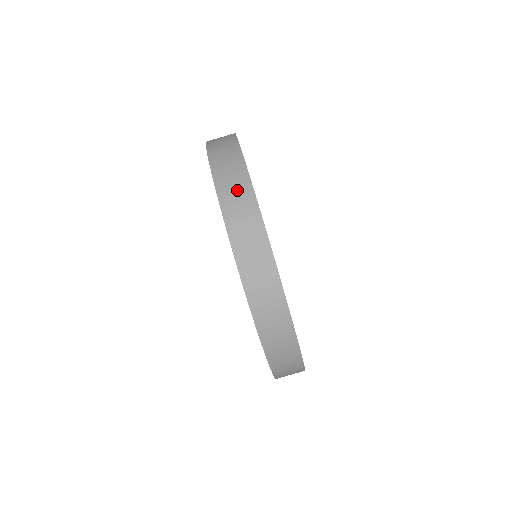
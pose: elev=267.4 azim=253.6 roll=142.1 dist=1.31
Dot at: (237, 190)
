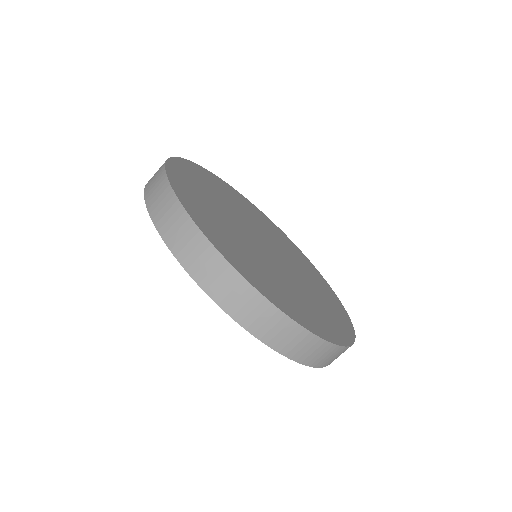
Dot at: (283, 333)
